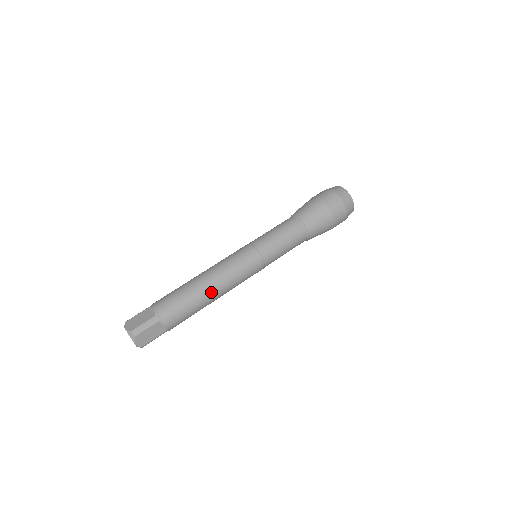
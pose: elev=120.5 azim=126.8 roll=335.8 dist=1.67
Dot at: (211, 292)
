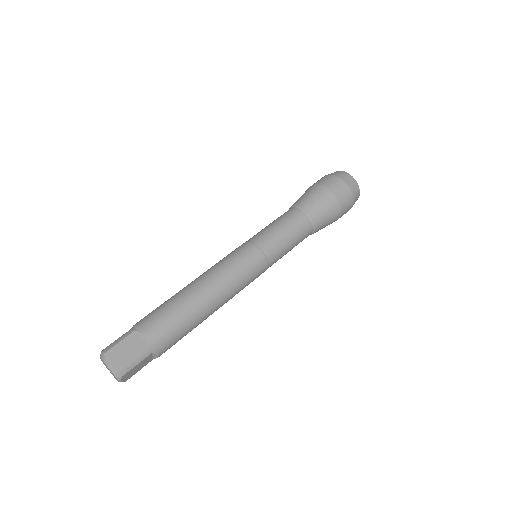
Dot at: (212, 310)
